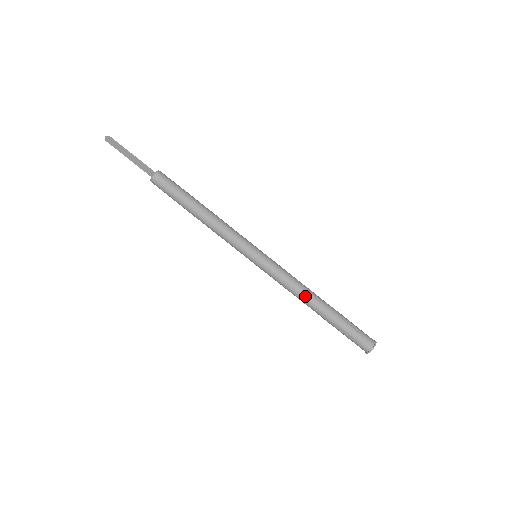
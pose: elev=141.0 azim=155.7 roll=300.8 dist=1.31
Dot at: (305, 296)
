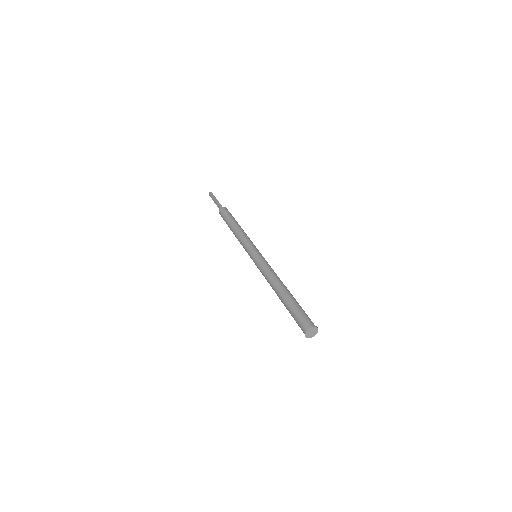
Dot at: (273, 282)
